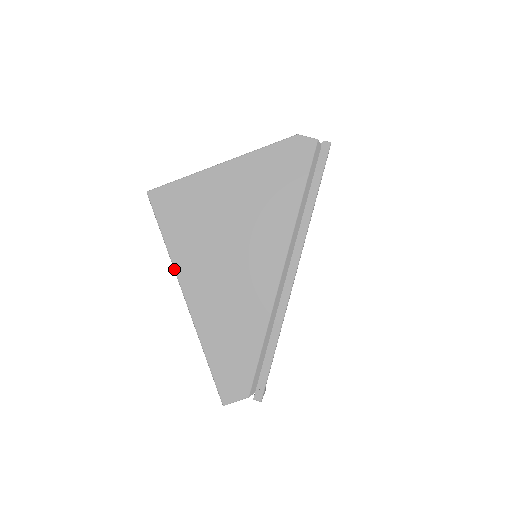
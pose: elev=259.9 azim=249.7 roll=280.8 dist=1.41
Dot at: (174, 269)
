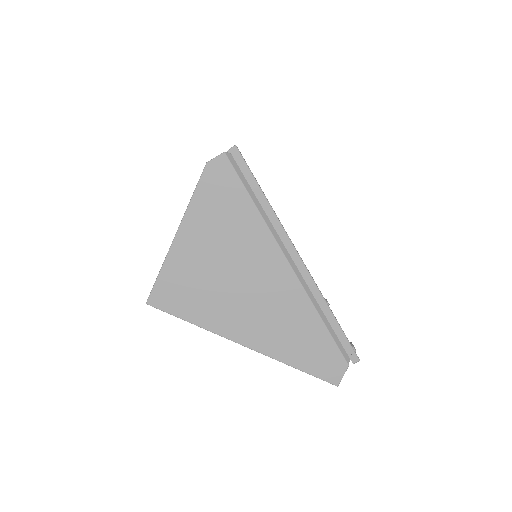
Dot at: occluded
